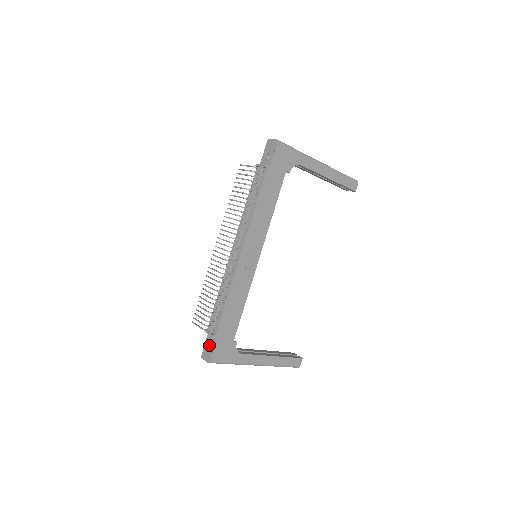
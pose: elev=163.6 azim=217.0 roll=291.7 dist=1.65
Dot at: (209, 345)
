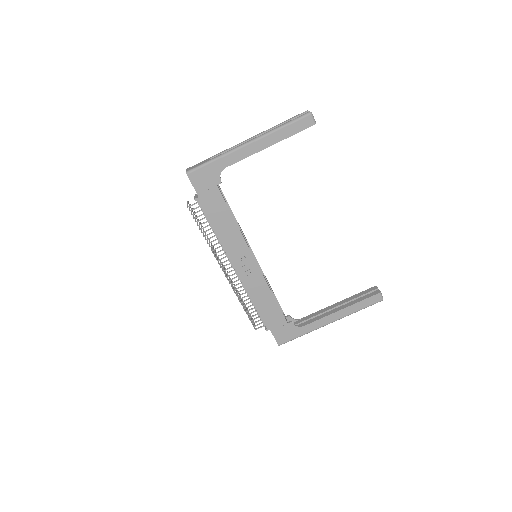
Dot at: occluded
